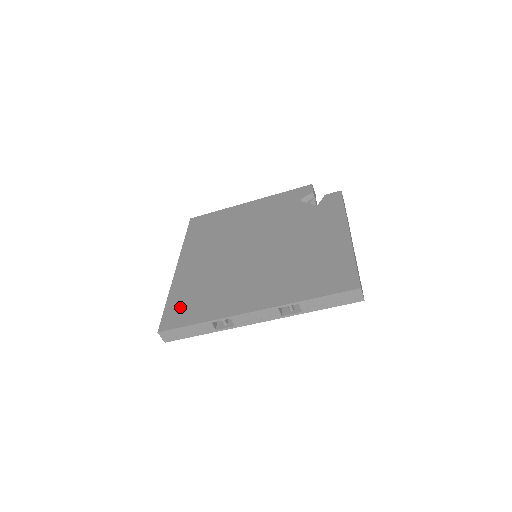
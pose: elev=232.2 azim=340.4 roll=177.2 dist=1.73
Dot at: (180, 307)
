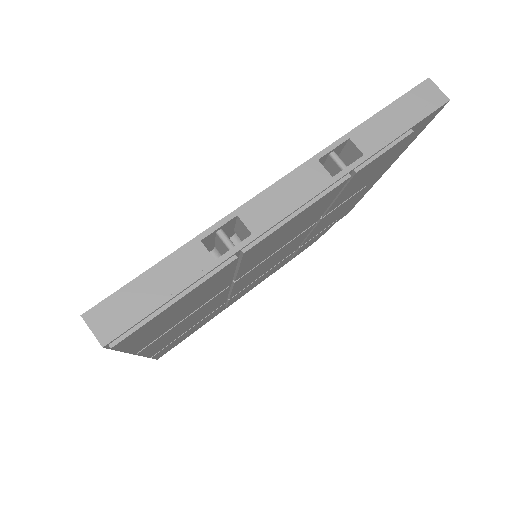
Dot at: occluded
